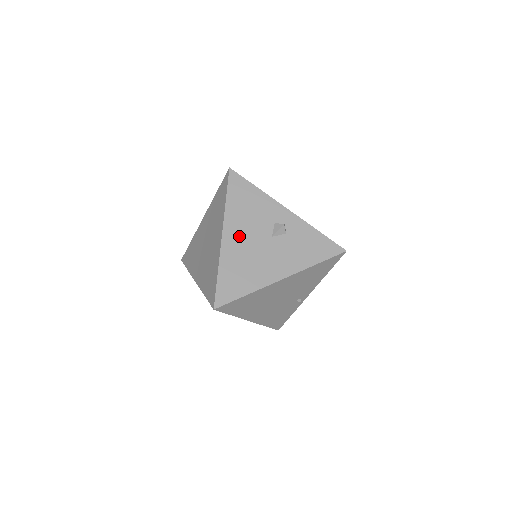
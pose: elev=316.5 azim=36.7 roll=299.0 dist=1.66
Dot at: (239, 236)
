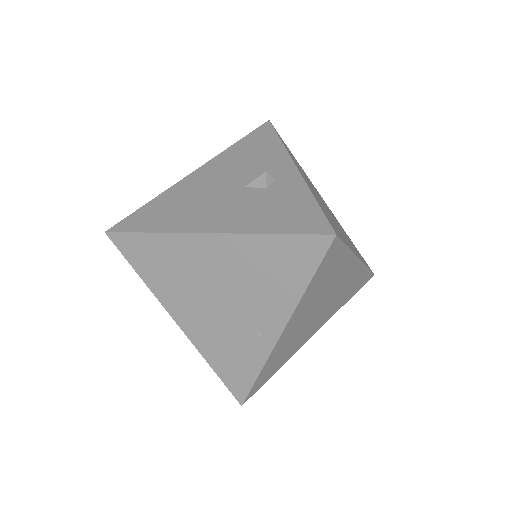
Dot at: (210, 176)
